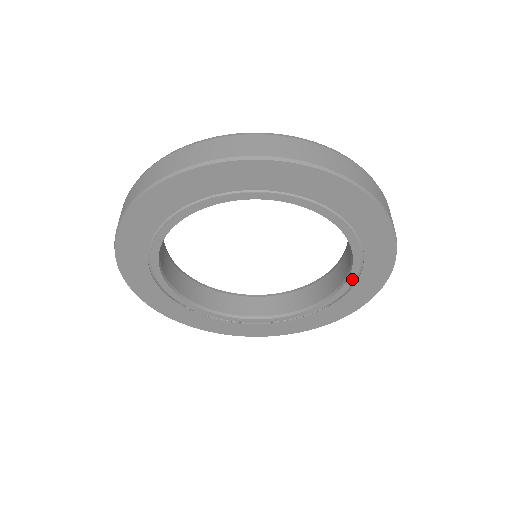
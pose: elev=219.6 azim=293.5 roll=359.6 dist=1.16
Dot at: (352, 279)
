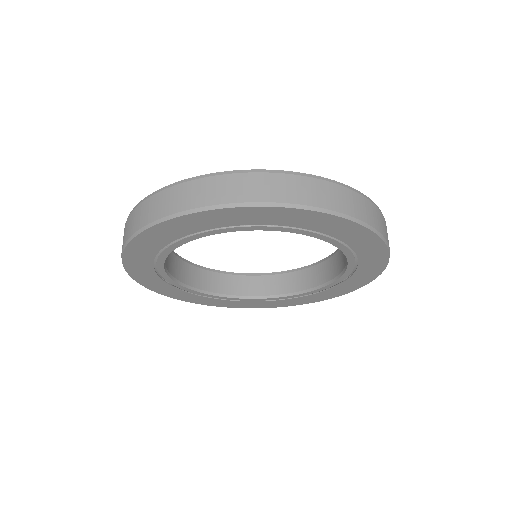
Dot at: (351, 258)
